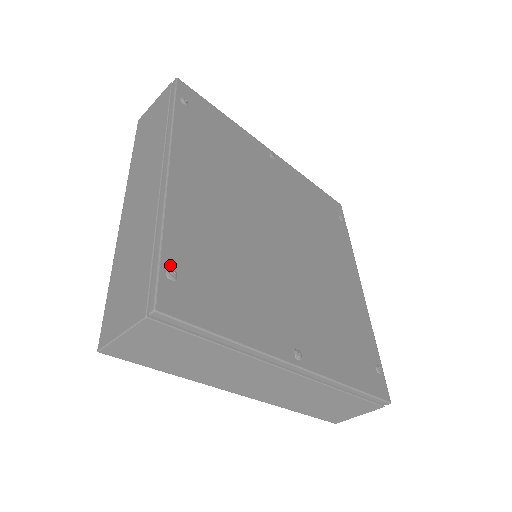
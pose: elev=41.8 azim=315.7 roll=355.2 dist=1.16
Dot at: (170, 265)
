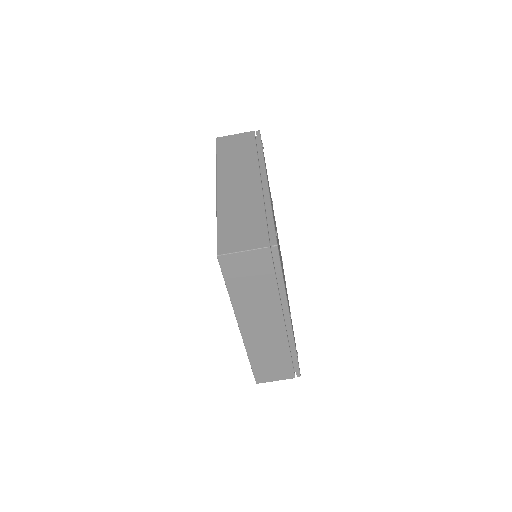
Dot at: (275, 229)
